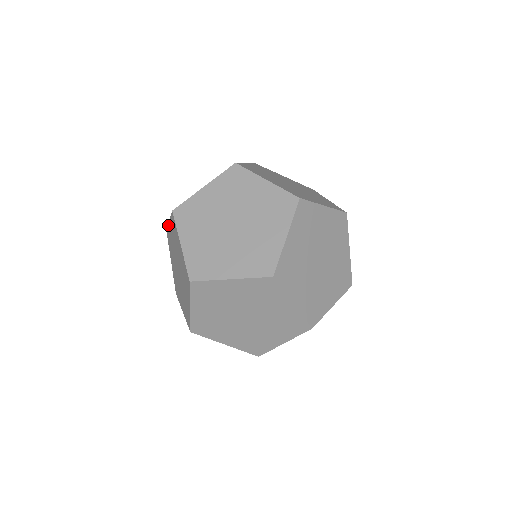
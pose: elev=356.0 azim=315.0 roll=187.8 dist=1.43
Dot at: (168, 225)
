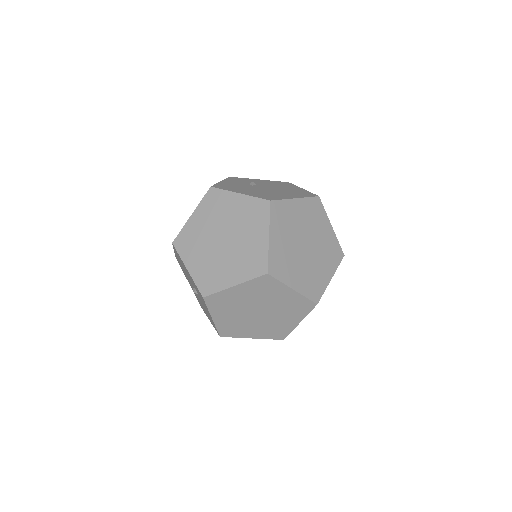
Dot at: occluded
